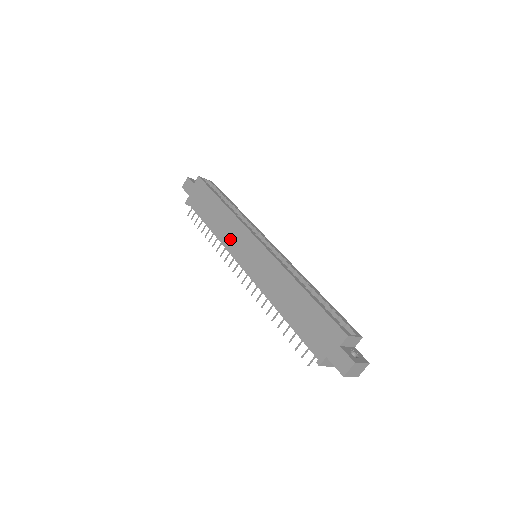
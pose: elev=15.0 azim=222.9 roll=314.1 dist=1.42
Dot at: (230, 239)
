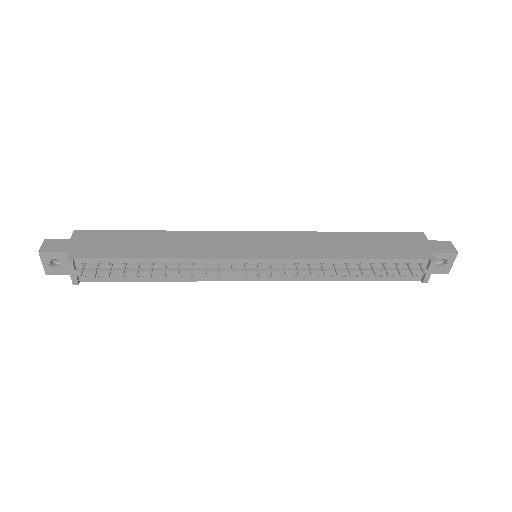
Dot at: (212, 248)
